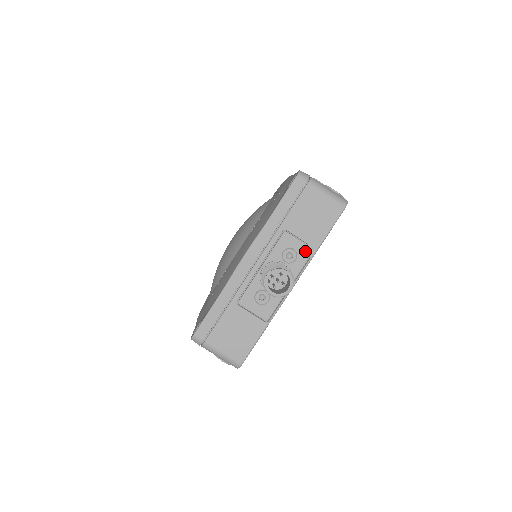
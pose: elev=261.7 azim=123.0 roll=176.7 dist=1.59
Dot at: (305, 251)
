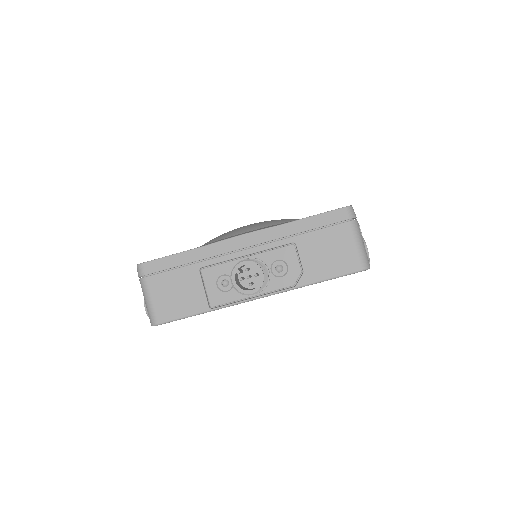
Dot at: (296, 276)
